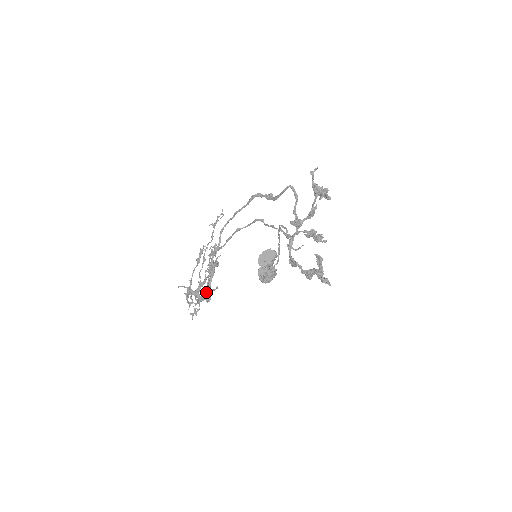
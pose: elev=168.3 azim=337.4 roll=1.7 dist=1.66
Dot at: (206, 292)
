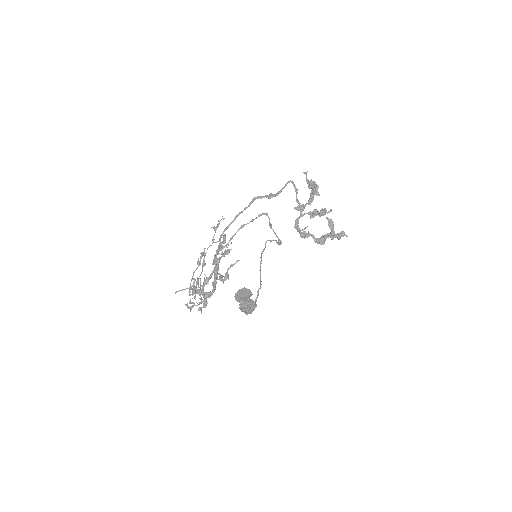
Dot at: (220, 275)
